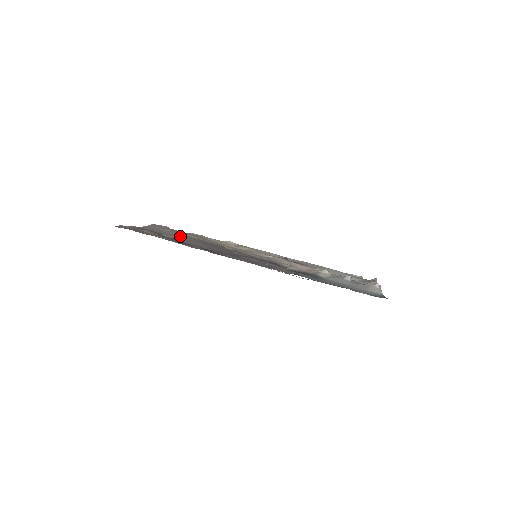
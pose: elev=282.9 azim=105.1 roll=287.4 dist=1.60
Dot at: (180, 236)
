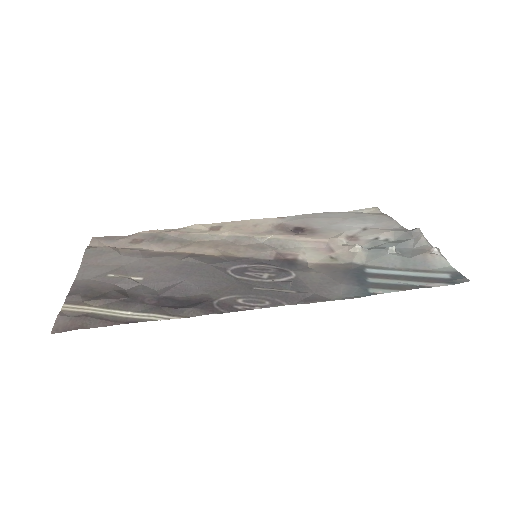
Dot at: (139, 267)
